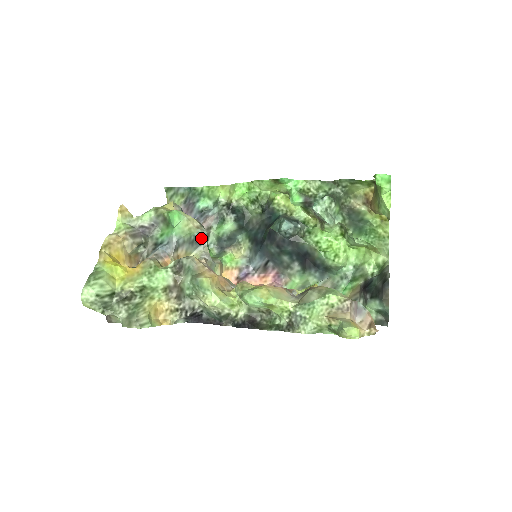
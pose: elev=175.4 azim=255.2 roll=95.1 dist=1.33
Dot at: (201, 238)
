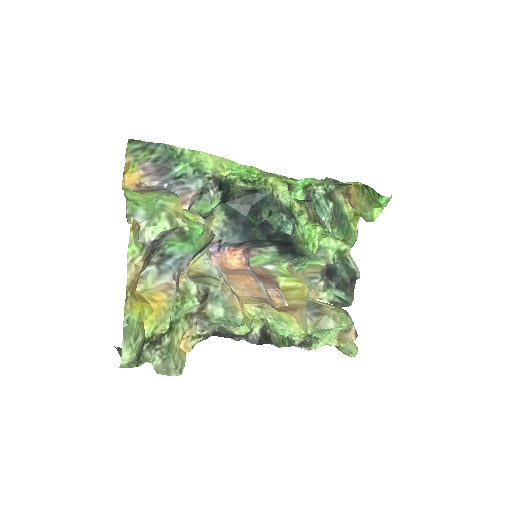
Dot at: (209, 243)
